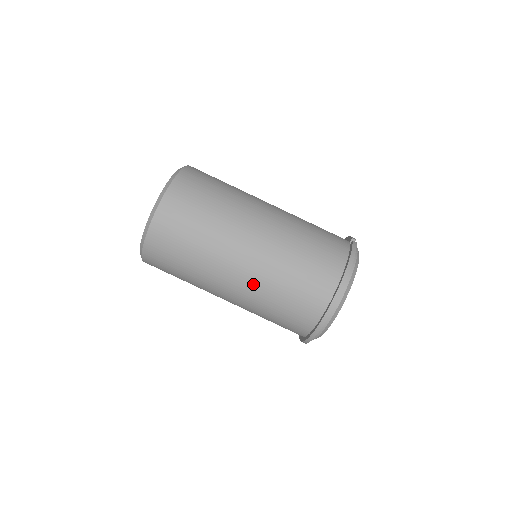
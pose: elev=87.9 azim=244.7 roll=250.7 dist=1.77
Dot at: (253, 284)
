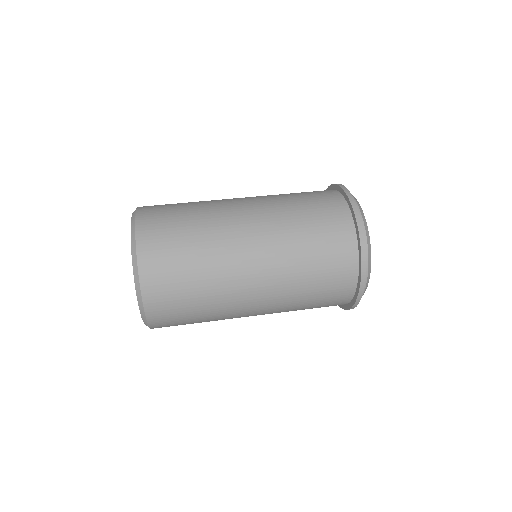
Dot at: (267, 210)
